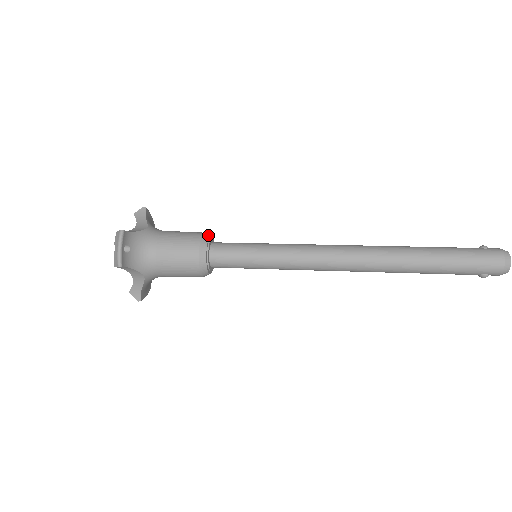
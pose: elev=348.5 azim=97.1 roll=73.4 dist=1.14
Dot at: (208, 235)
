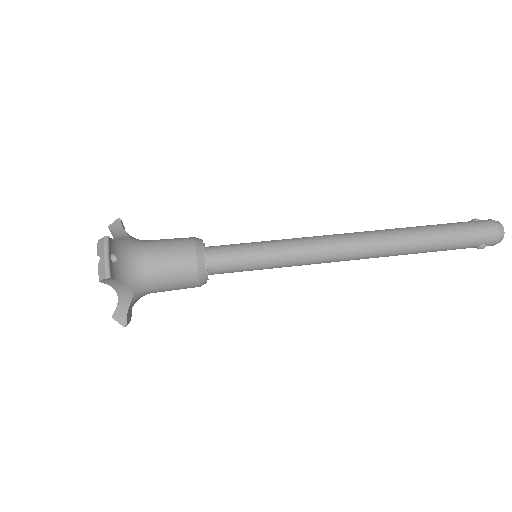
Dot at: (201, 239)
